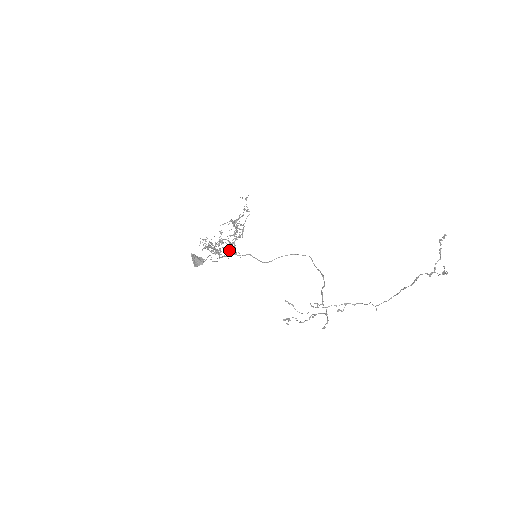
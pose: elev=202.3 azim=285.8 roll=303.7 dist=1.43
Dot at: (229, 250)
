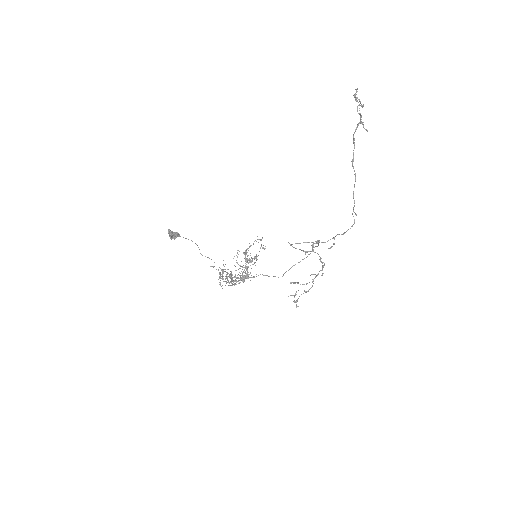
Dot at: (243, 276)
